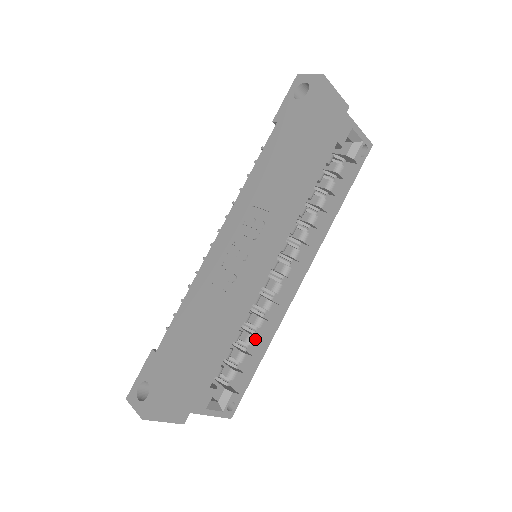
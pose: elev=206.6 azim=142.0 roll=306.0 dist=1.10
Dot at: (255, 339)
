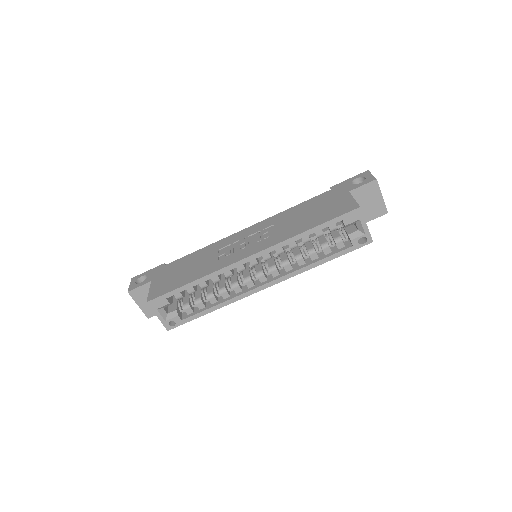
Dot at: (214, 298)
